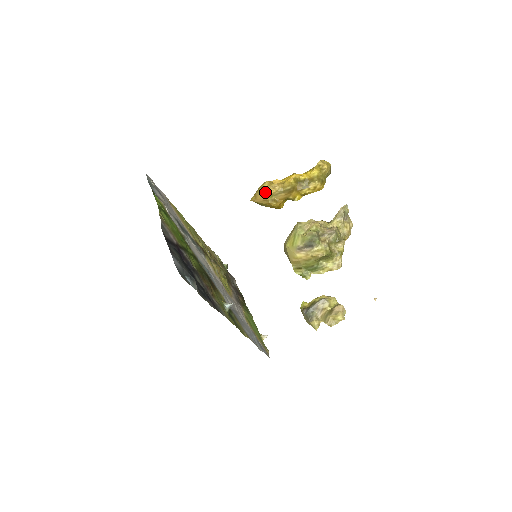
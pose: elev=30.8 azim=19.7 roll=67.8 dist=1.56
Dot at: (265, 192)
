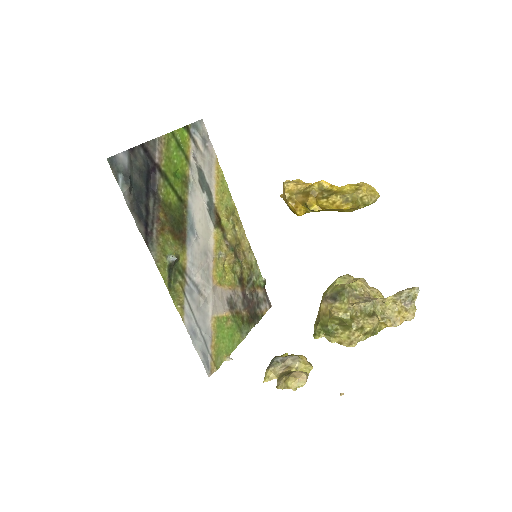
Dot at: (285, 184)
